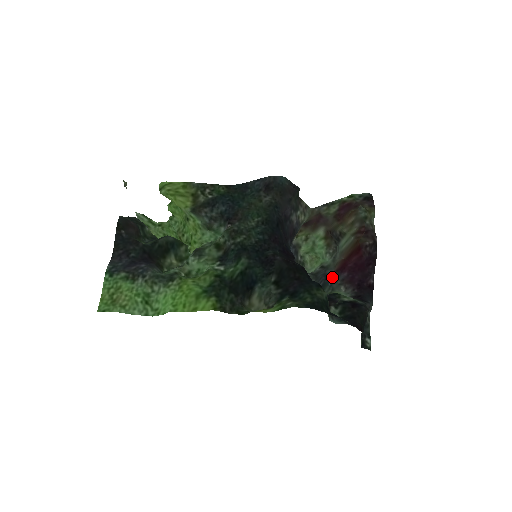
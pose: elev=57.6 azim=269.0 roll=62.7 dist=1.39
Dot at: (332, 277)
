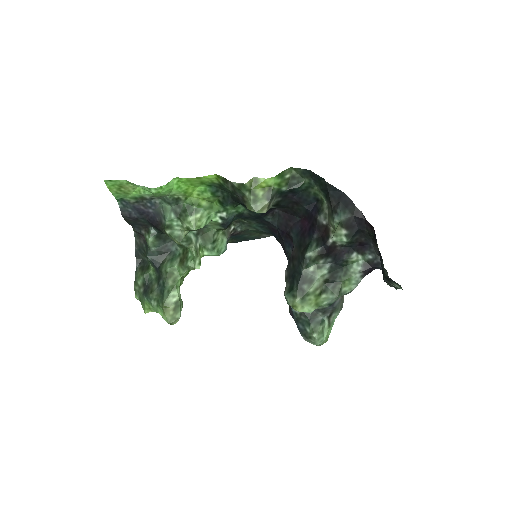
Dot at: occluded
